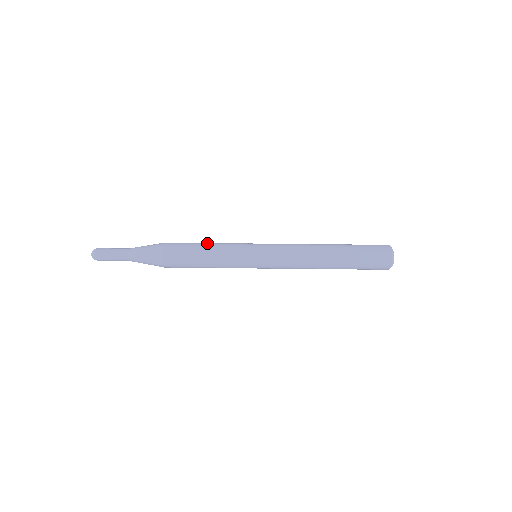
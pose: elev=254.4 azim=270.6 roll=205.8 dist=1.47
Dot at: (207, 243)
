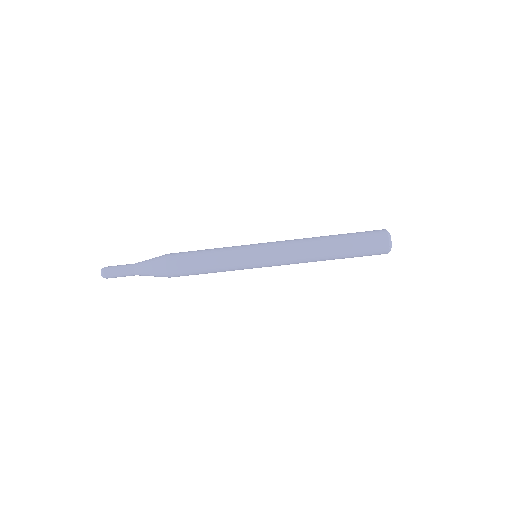
Dot at: occluded
